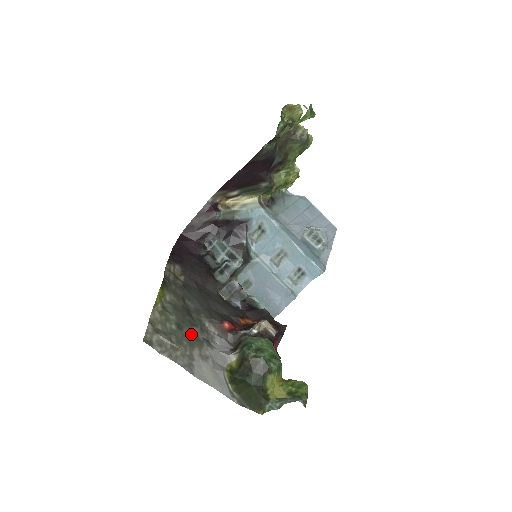
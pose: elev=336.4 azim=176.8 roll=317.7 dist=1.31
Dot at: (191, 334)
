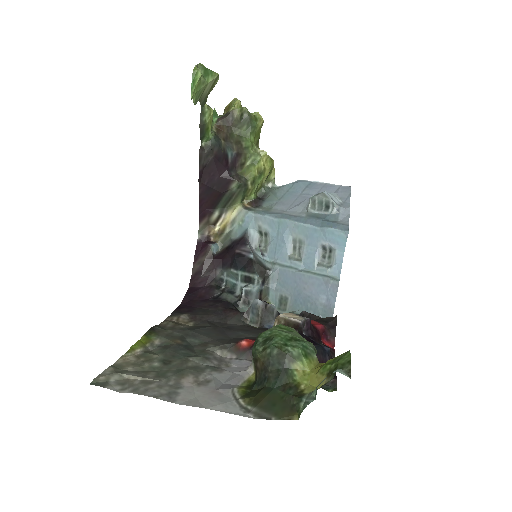
Dot at: (183, 364)
